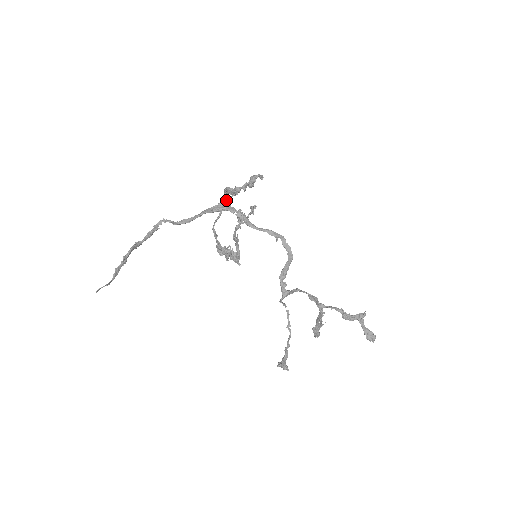
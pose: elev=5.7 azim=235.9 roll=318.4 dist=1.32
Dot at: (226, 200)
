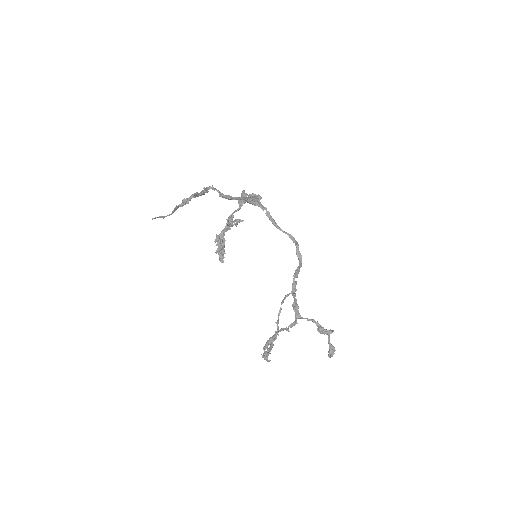
Dot at: (257, 198)
